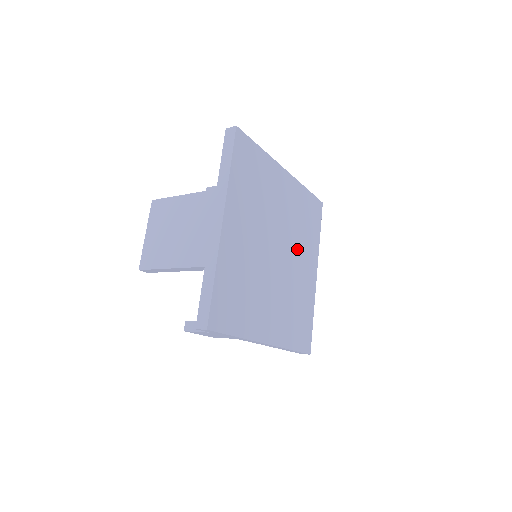
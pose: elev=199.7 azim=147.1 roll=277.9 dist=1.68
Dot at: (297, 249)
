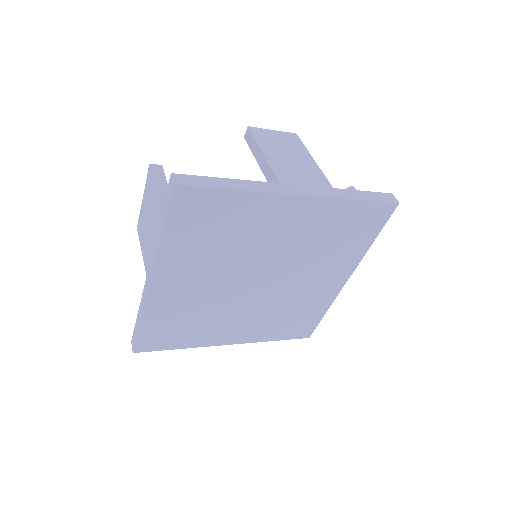
Dot at: (307, 268)
